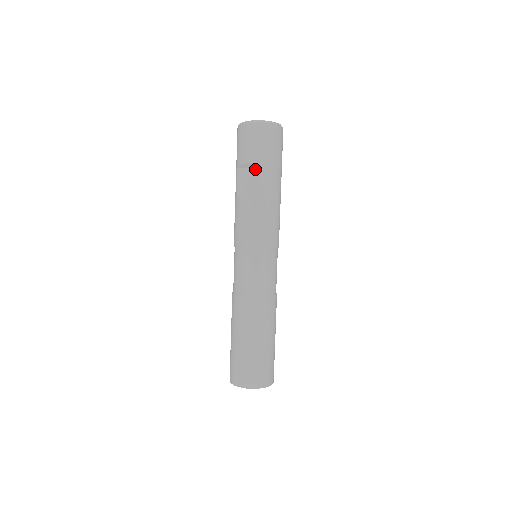
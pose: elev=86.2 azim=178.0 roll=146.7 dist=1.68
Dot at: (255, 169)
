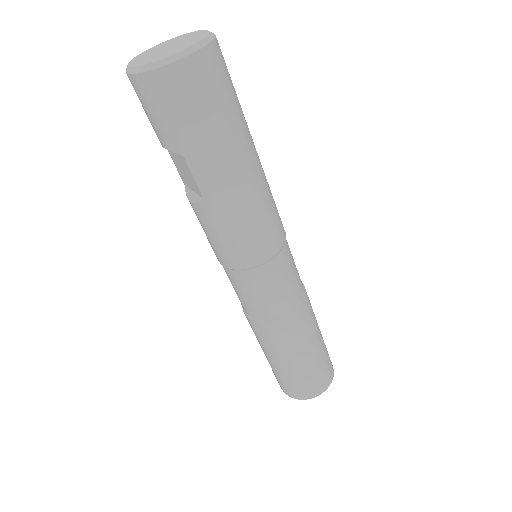
Dot at: (181, 157)
